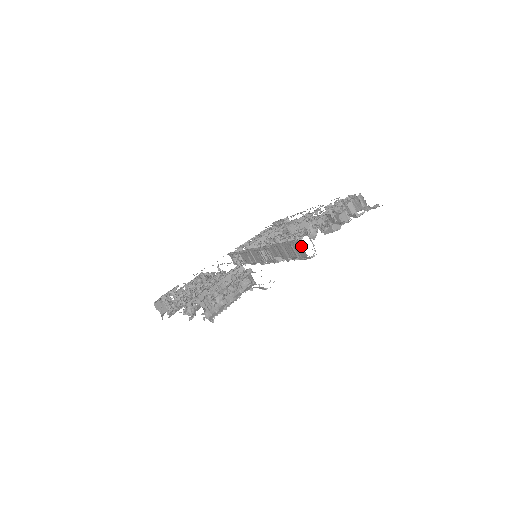
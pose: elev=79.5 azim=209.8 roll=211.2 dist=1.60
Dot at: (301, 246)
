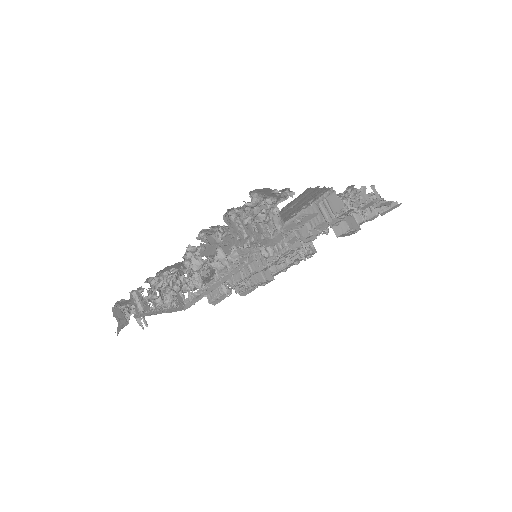
Dot at: (311, 244)
